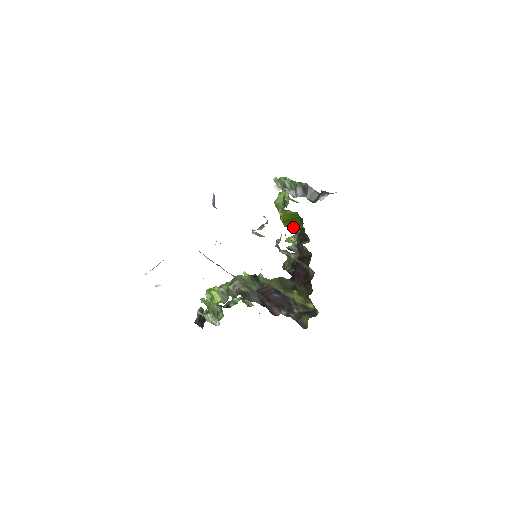
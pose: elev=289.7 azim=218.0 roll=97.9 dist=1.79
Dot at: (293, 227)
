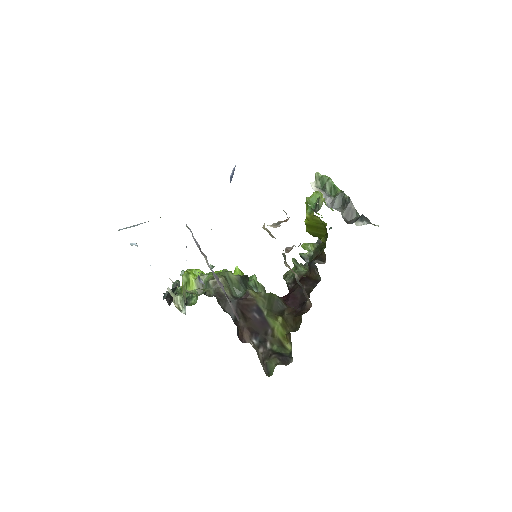
Dot at: (315, 236)
